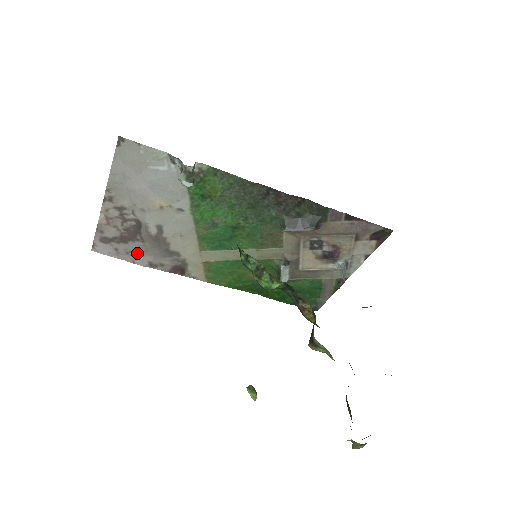
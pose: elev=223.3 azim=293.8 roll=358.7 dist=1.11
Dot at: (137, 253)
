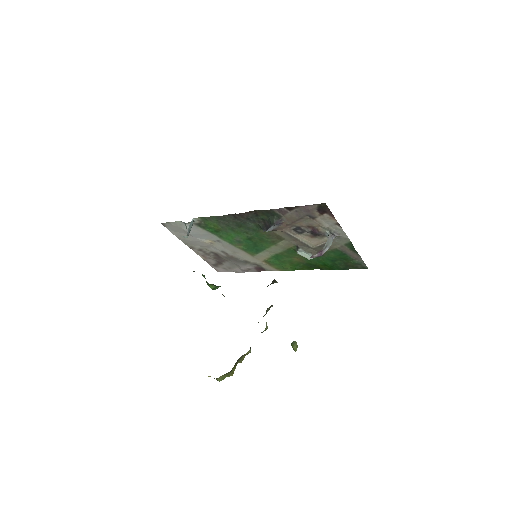
Dot at: (233, 267)
